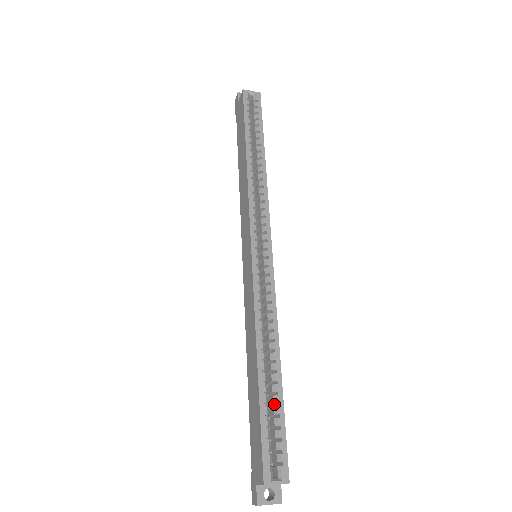
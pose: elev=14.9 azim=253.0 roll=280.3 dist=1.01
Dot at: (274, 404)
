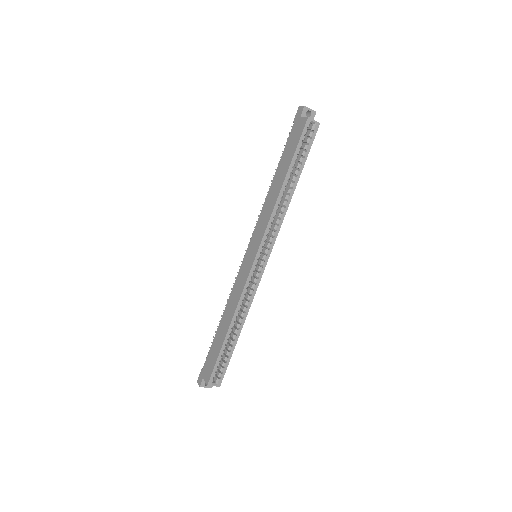
Dot at: occluded
